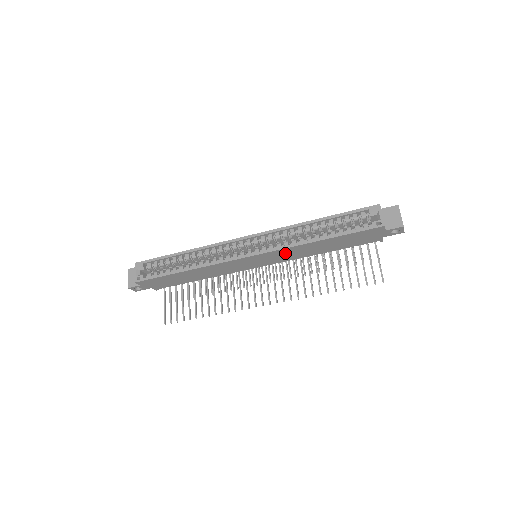
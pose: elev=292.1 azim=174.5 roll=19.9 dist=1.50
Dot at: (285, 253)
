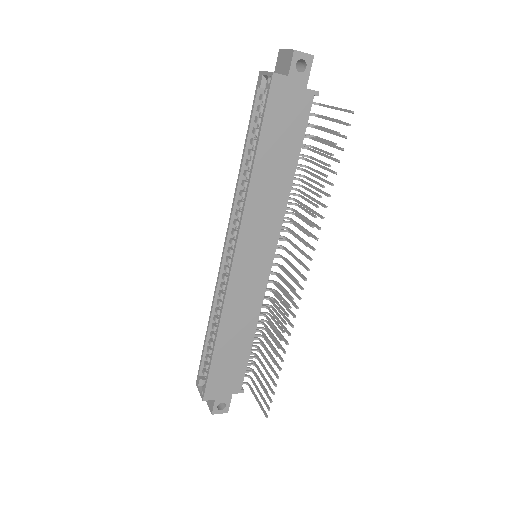
Dot at: (257, 218)
